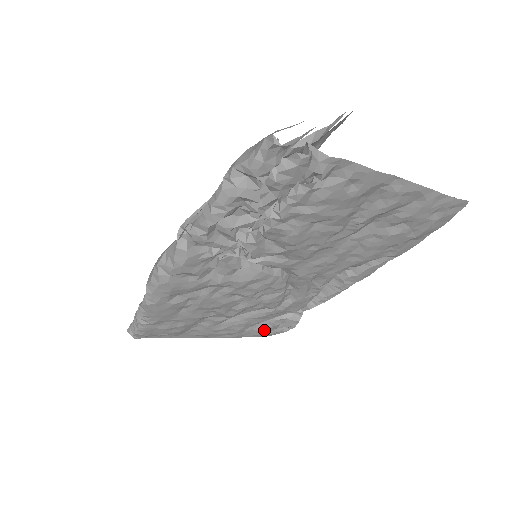
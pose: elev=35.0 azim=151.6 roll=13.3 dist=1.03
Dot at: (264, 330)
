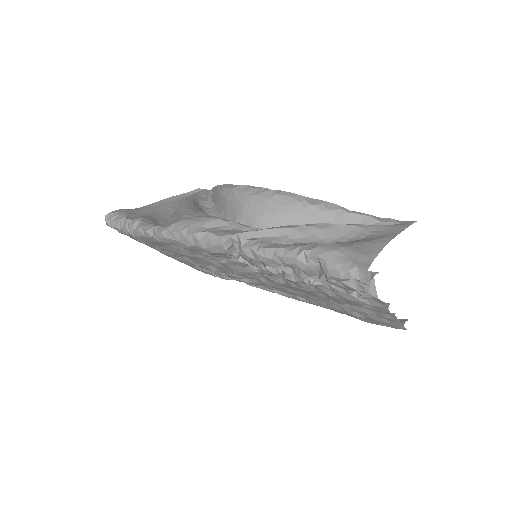
Dot at: (203, 270)
